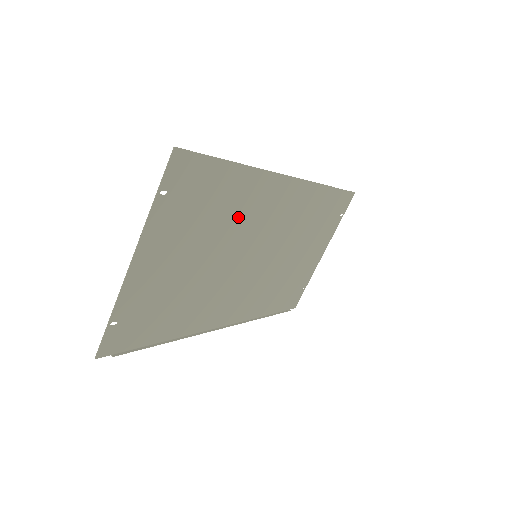
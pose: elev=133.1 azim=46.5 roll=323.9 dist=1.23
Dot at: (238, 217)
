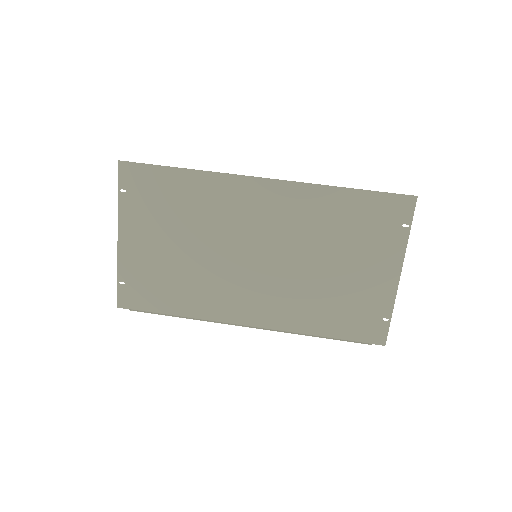
Dot at: (208, 214)
